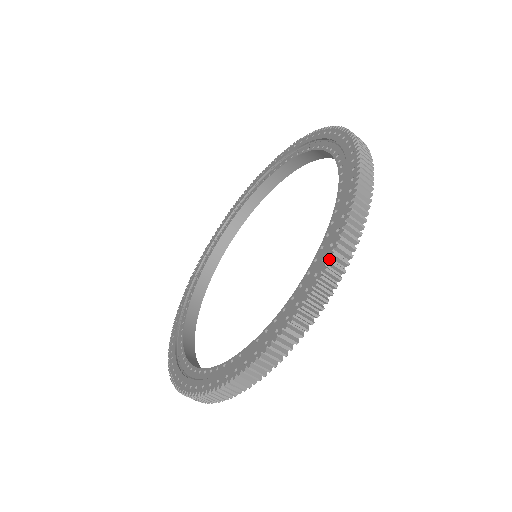
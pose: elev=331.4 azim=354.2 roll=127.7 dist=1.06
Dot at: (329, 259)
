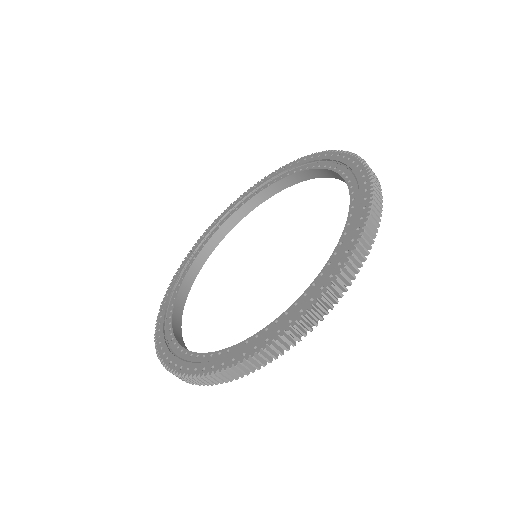
Dot at: (327, 289)
